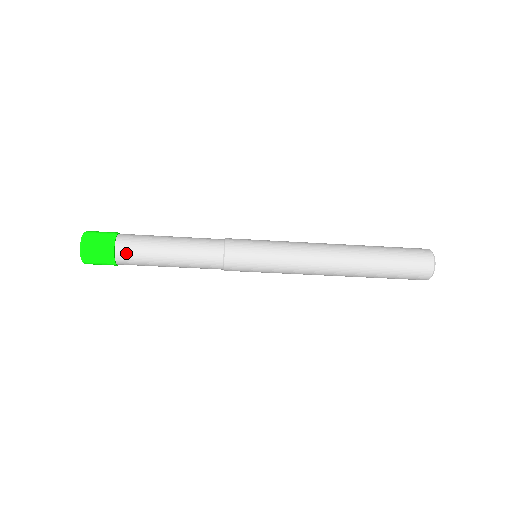
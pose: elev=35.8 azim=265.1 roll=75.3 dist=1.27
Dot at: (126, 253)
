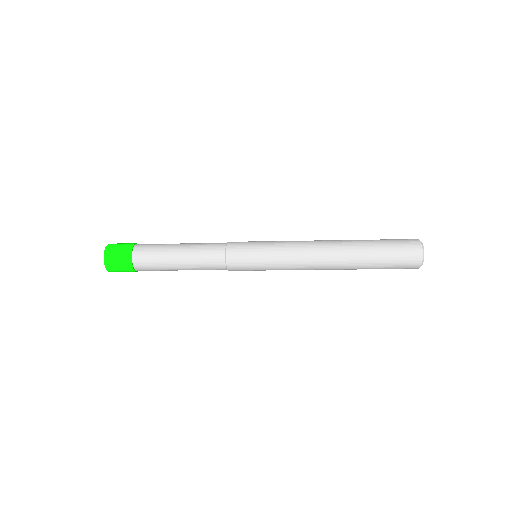
Dot at: (145, 270)
